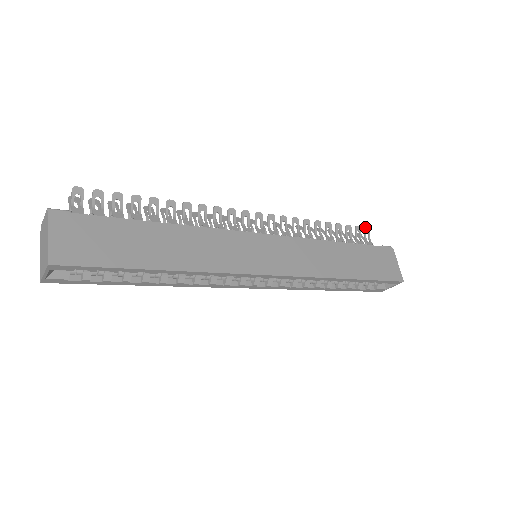
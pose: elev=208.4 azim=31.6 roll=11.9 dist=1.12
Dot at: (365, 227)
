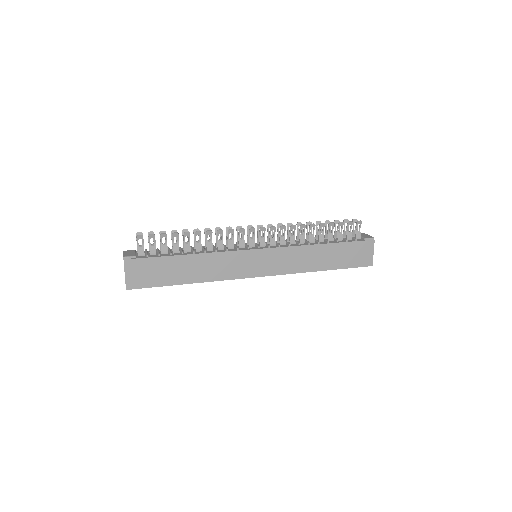
Dot at: (358, 221)
